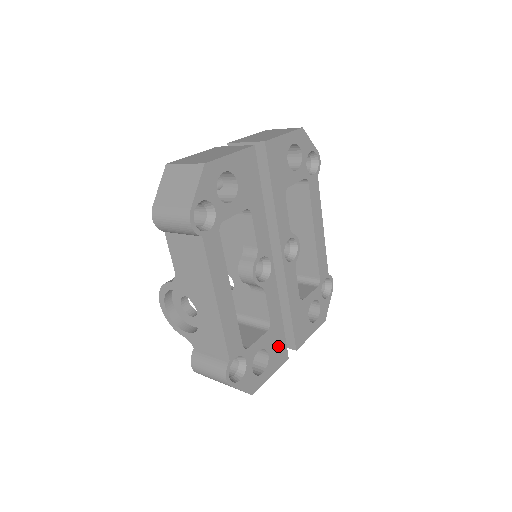
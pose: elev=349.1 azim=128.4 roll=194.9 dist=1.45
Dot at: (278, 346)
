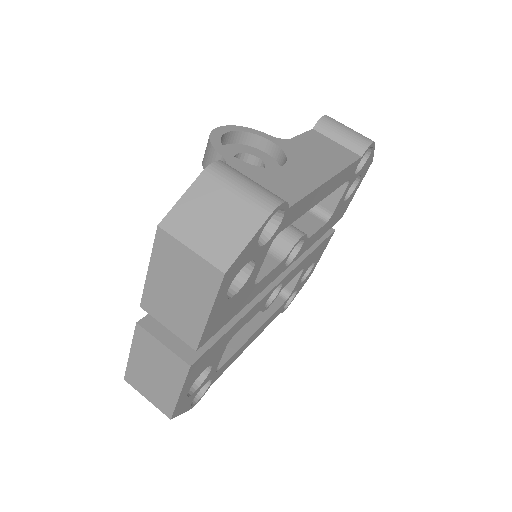
Dot at: (320, 250)
